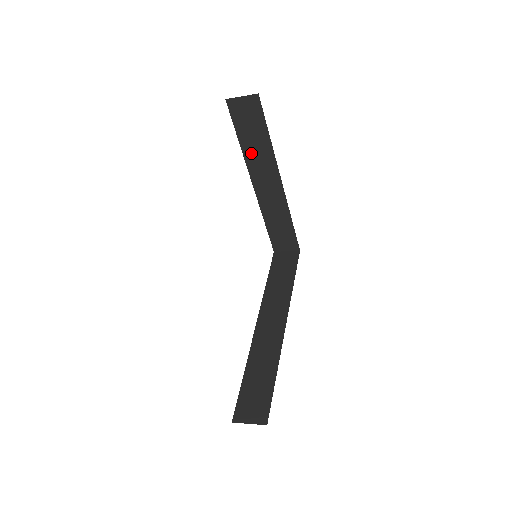
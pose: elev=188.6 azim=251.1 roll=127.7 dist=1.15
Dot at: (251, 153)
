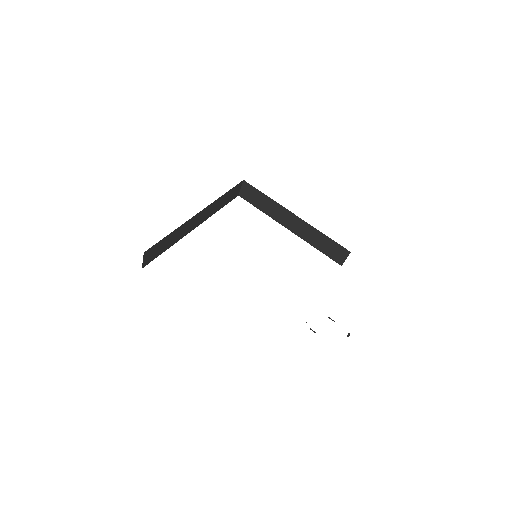
Dot at: (270, 212)
